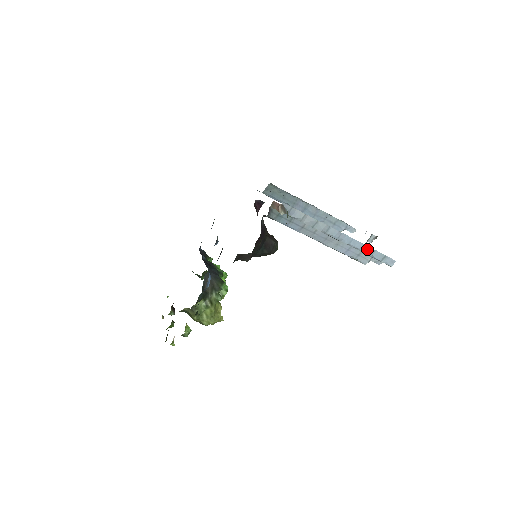
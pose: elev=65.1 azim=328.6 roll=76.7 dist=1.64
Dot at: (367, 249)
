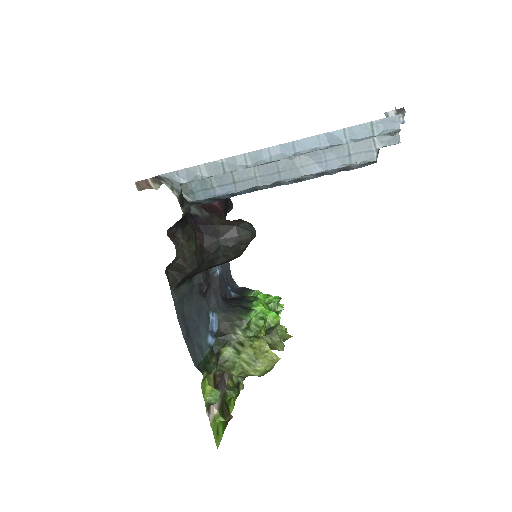
Dot at: (330, 138)
